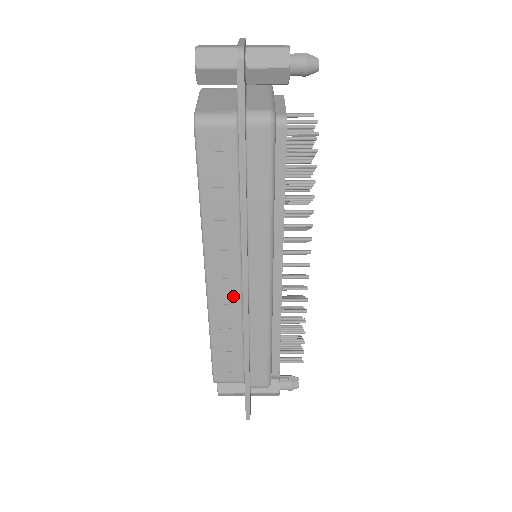
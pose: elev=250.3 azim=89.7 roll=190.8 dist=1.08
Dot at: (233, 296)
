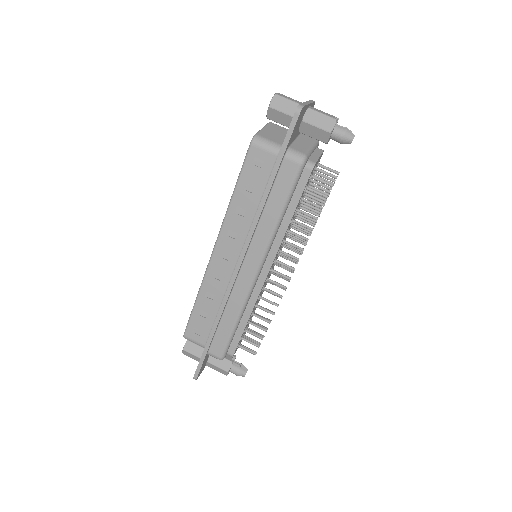
Dot at: (225, 275)
